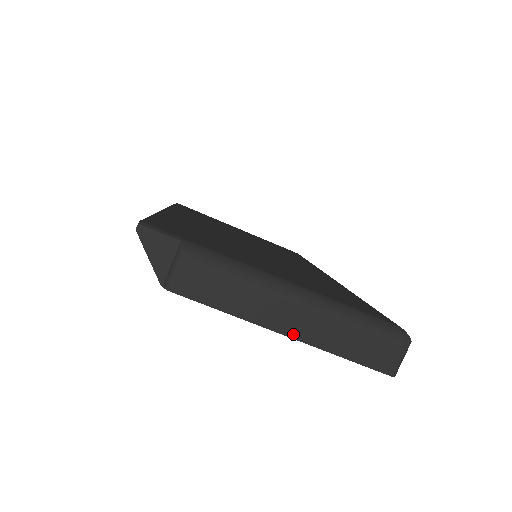
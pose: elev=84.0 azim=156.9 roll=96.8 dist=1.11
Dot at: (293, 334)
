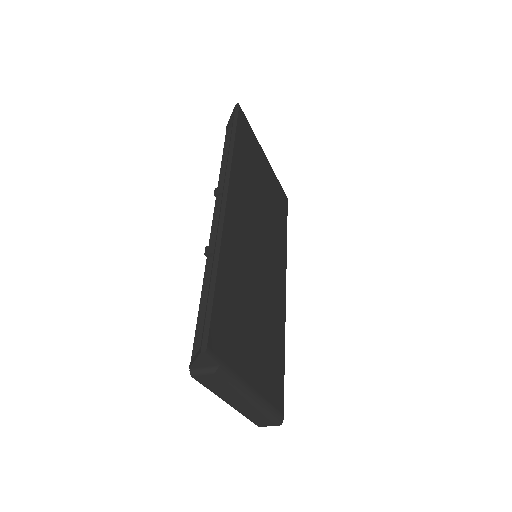
Dot at: (234, 406)
